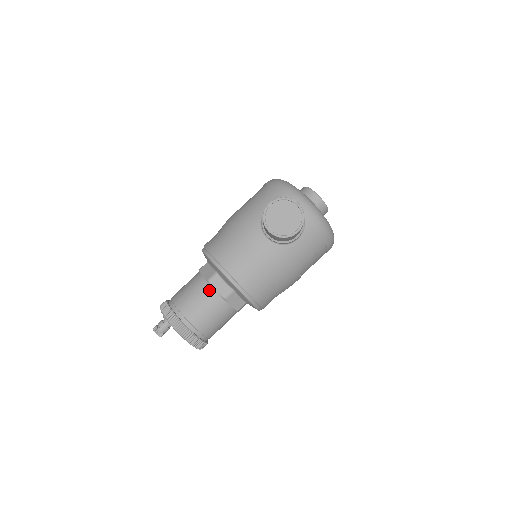
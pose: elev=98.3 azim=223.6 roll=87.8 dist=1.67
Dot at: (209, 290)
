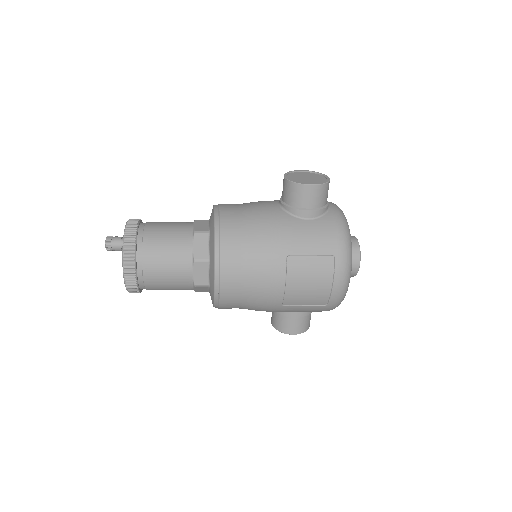
Dot at: (188, 223)
